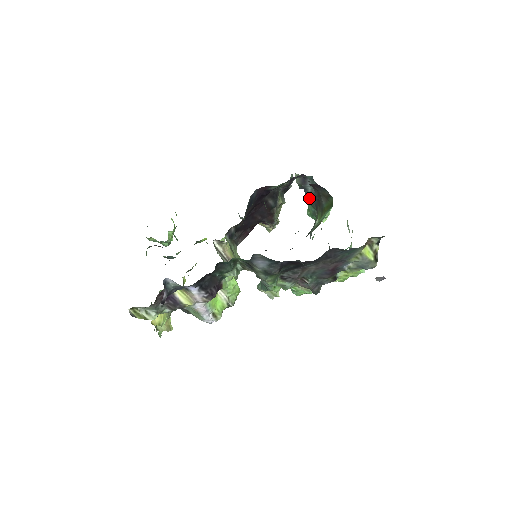
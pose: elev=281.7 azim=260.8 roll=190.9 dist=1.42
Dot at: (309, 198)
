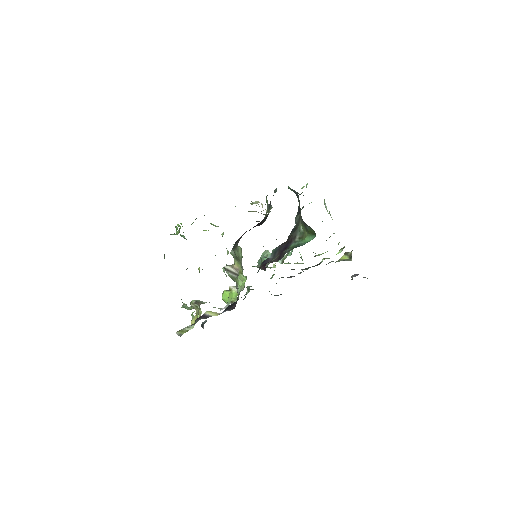
Dot at: occluded
